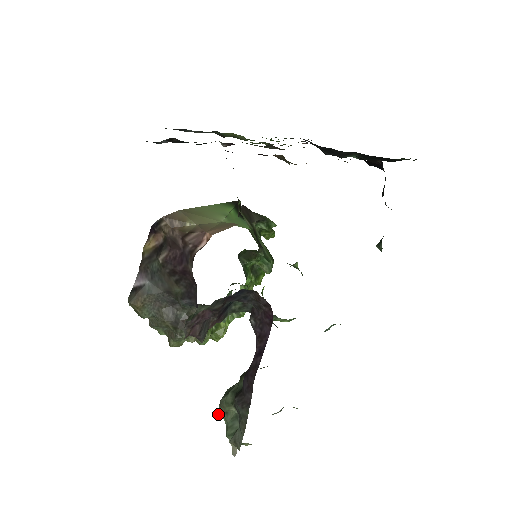
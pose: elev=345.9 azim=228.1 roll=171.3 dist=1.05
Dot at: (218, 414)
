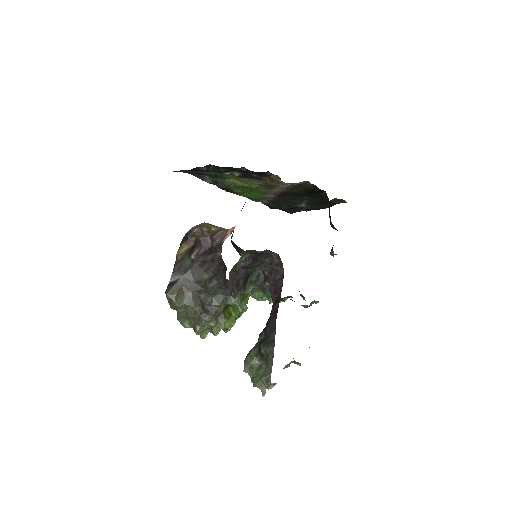
Dot at: (244, 371)
